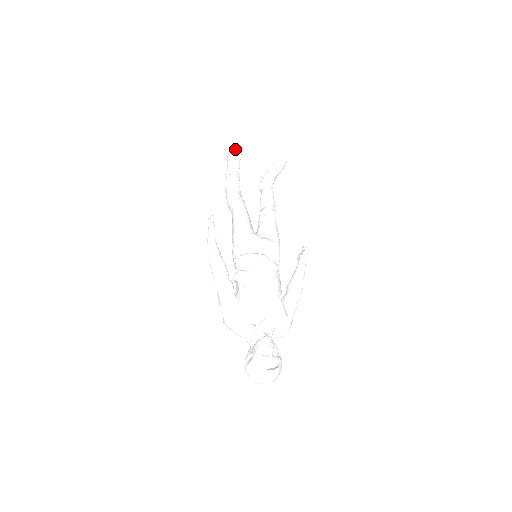
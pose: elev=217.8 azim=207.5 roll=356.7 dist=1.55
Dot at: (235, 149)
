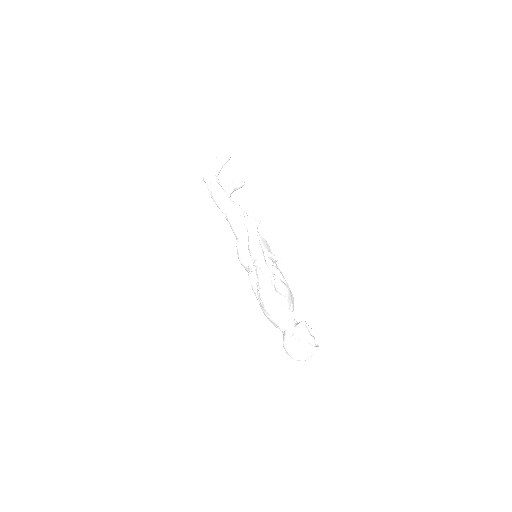
Dot at: (226, 158)
